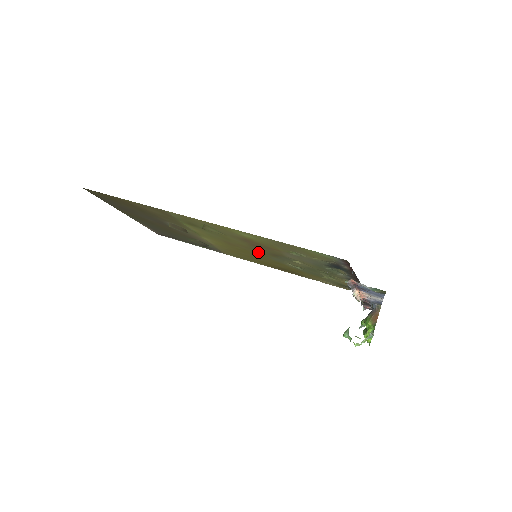
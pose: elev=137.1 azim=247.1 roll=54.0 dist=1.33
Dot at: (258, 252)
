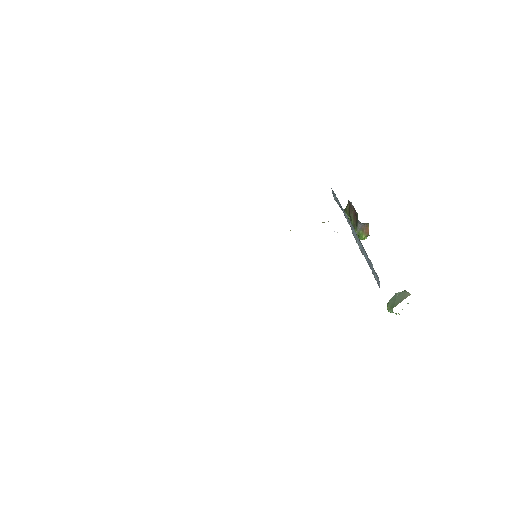
Dot at: occluded
